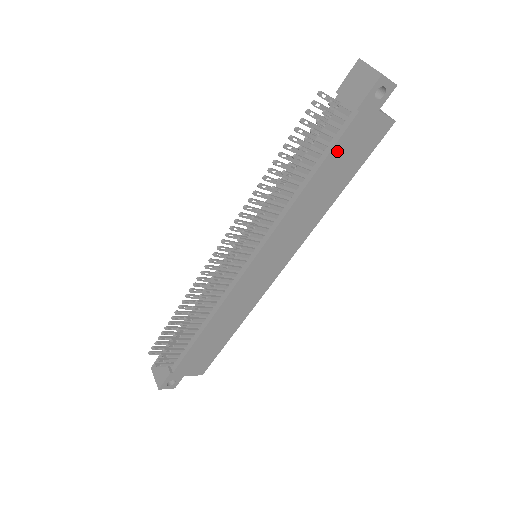
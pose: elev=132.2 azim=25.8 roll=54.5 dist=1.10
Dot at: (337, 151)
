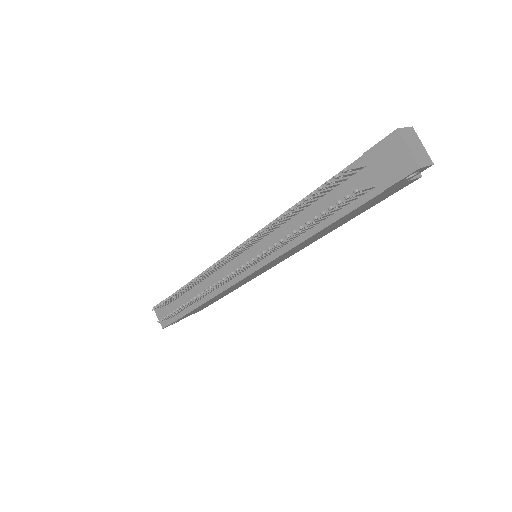
Dot at: (353, 211)
